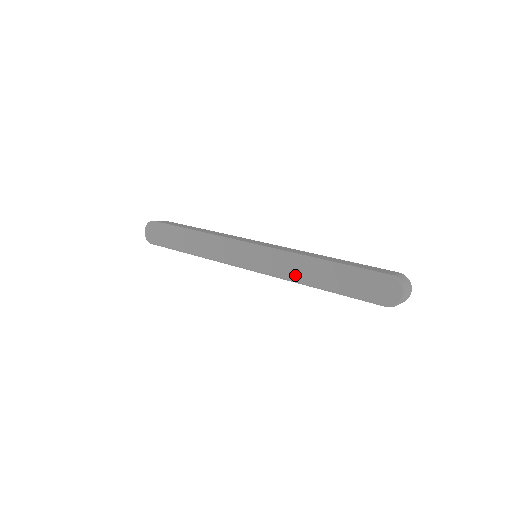
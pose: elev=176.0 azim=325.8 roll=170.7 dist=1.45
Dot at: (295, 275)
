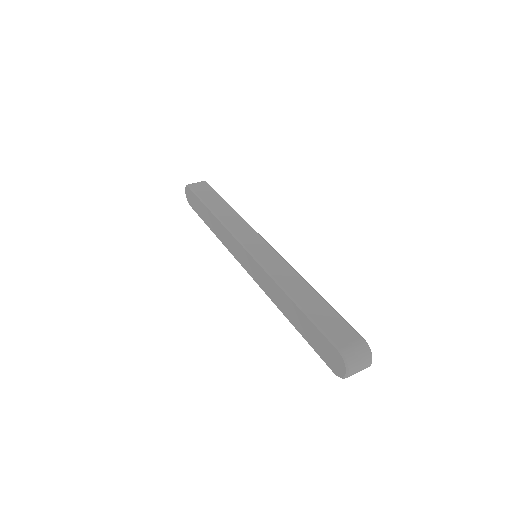
Dot at: (274, 298)
